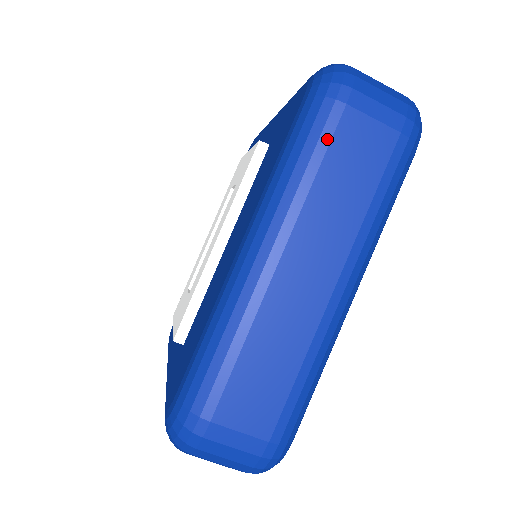
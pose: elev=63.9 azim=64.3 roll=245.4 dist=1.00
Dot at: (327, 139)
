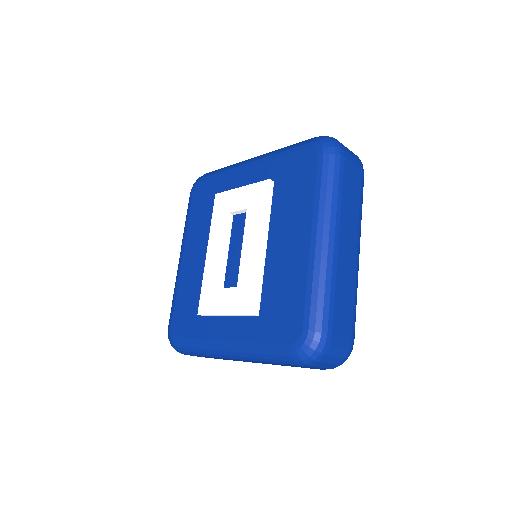
Dot at: (342, 176)
